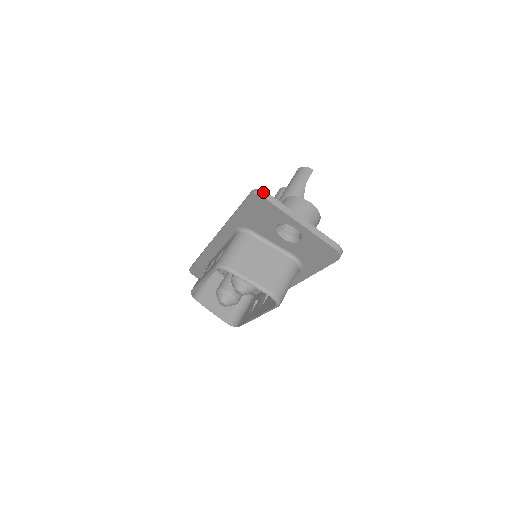
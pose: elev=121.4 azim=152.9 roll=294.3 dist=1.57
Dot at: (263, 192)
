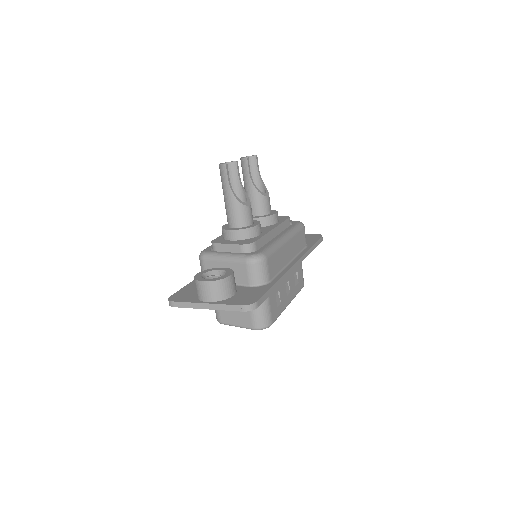
Dot at: (171, 303)
